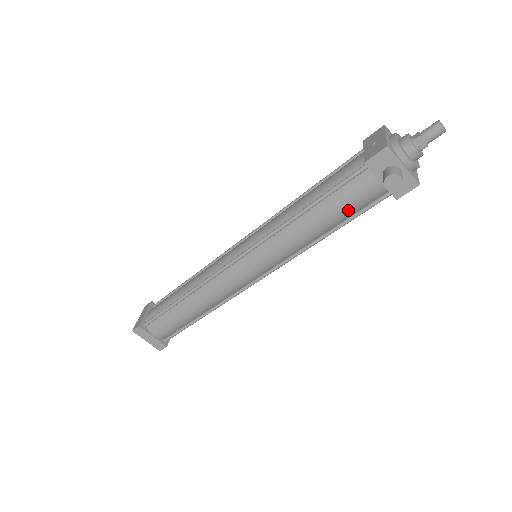
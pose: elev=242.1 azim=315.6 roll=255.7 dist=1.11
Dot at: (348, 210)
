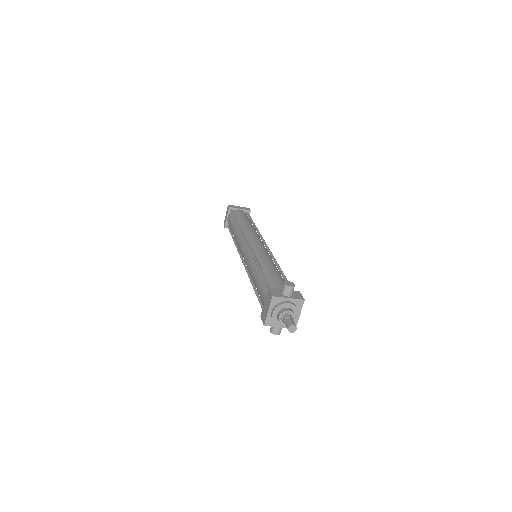
Dot at: occluded
